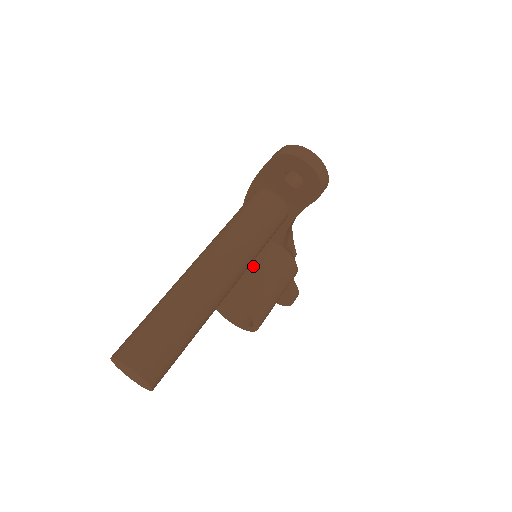
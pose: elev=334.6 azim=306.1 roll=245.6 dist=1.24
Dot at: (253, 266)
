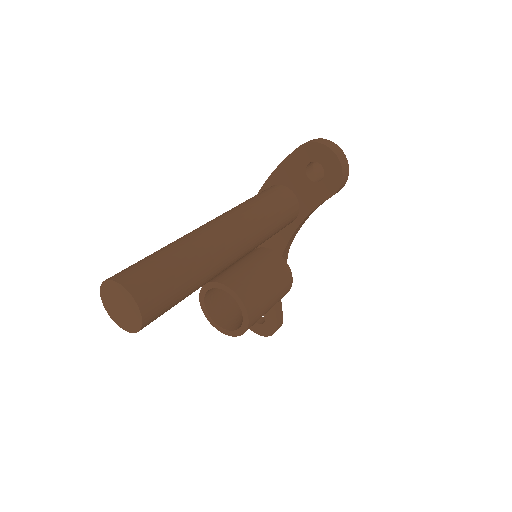
Dot at: (251, 265)
